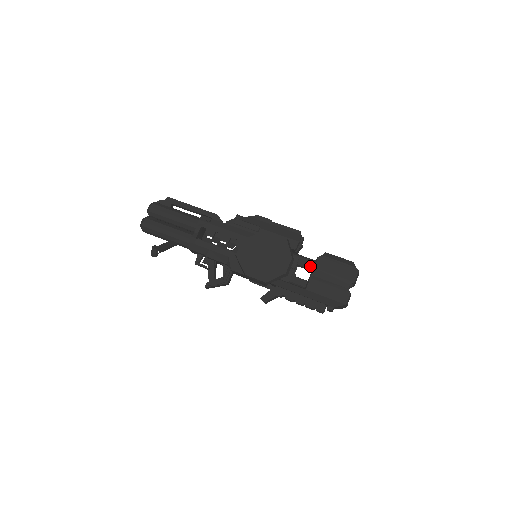
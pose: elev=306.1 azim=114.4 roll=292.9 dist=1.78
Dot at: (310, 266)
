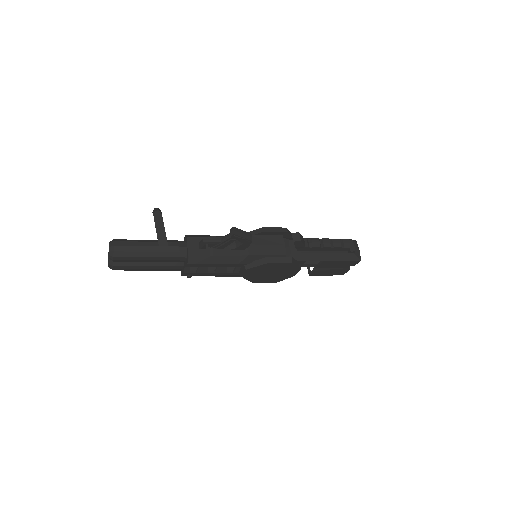
Dot at: occluded
